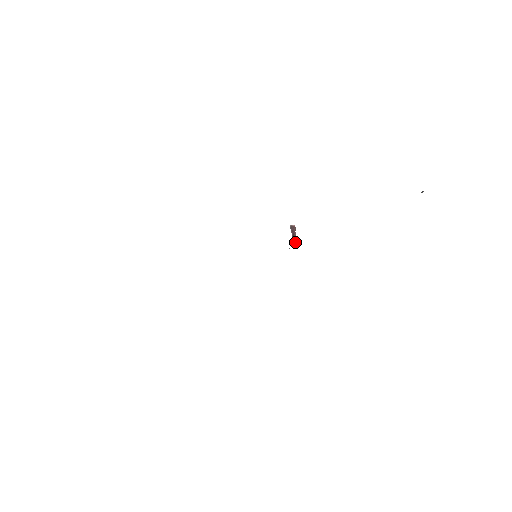
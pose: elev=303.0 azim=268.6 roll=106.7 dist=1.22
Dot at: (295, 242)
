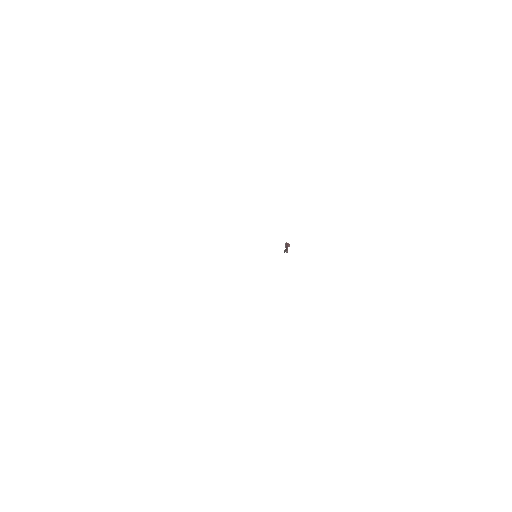
Dot at: (286, 251)
